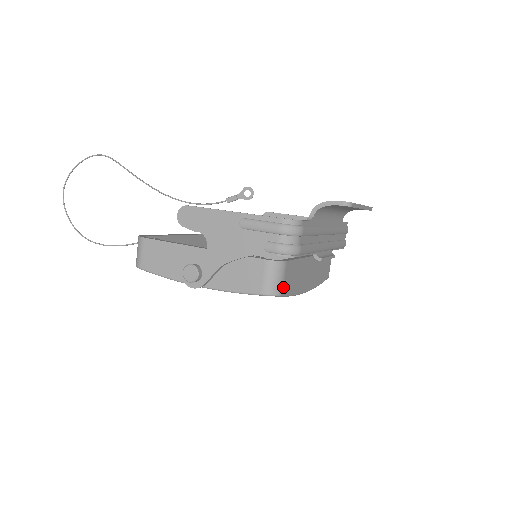
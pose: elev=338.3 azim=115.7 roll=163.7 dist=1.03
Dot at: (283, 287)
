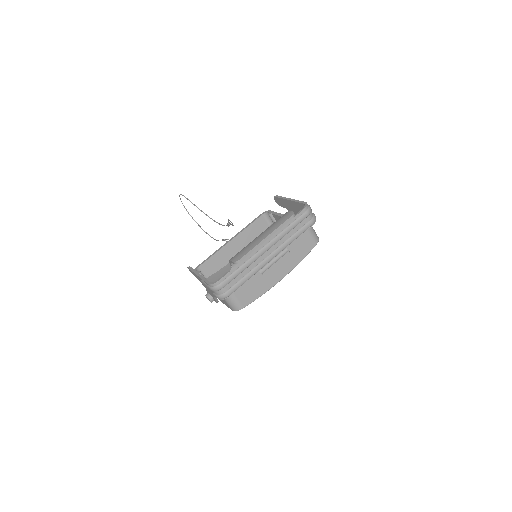
Dot at: (241, 304)
